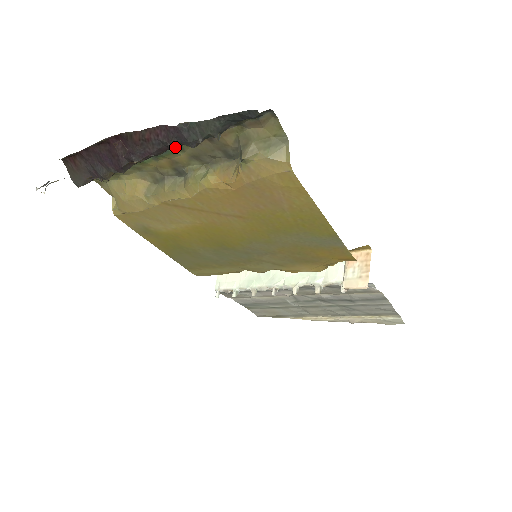
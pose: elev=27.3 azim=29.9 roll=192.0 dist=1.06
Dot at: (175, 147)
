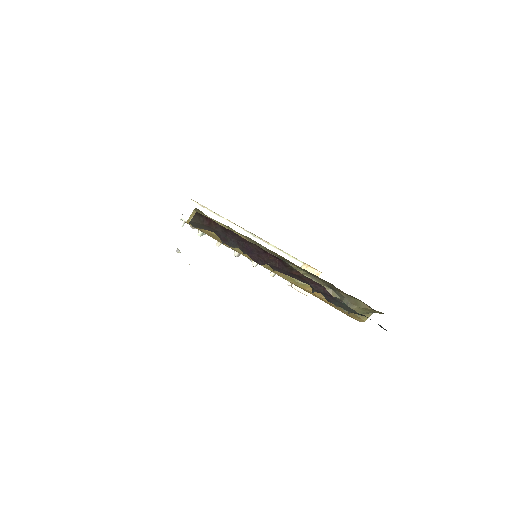
Dot at: (316, 291)
